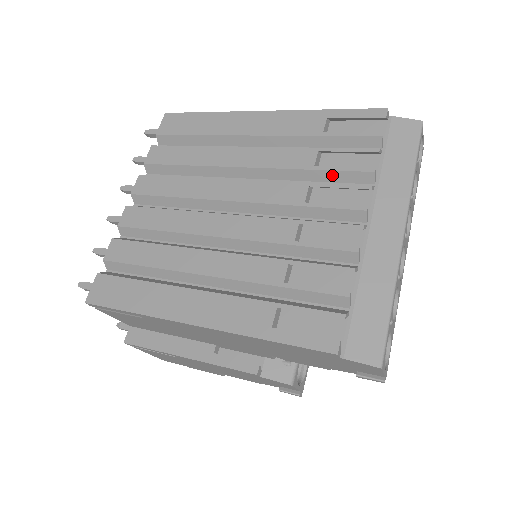
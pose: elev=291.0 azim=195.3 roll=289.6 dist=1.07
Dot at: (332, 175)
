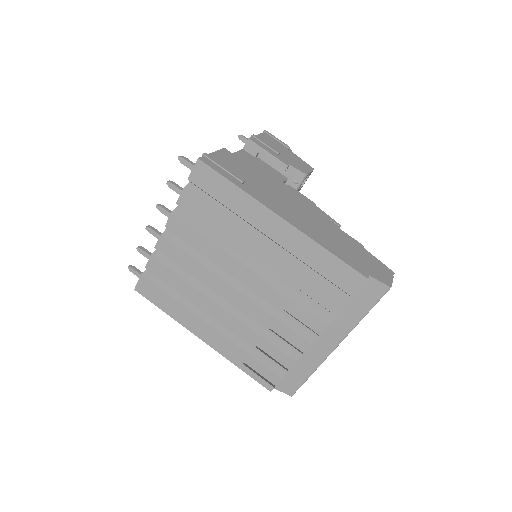
Dot at: (309, 300)
